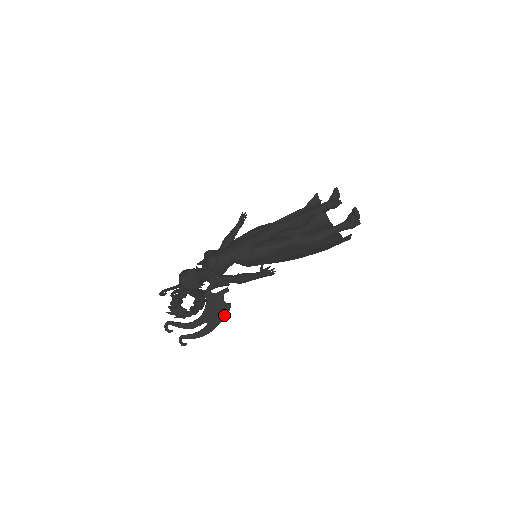
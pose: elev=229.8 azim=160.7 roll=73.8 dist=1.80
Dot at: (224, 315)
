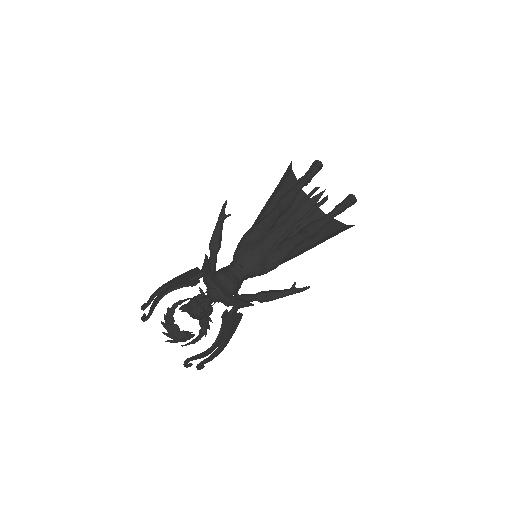
Dot at: (237, 326)
